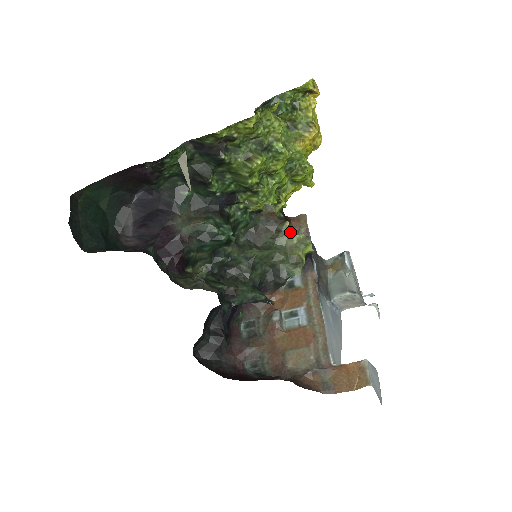
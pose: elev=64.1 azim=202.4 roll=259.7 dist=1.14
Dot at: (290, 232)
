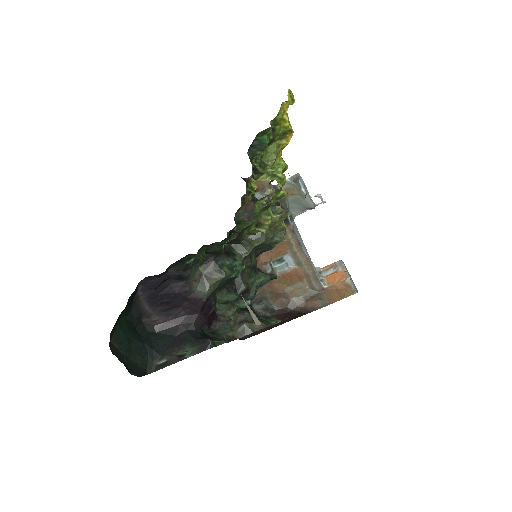
Dot at: occluded
